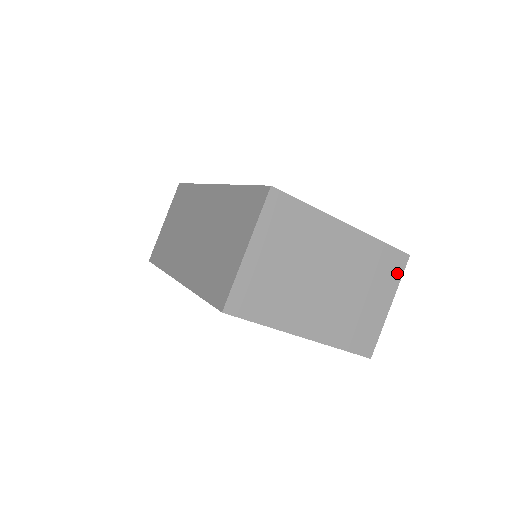
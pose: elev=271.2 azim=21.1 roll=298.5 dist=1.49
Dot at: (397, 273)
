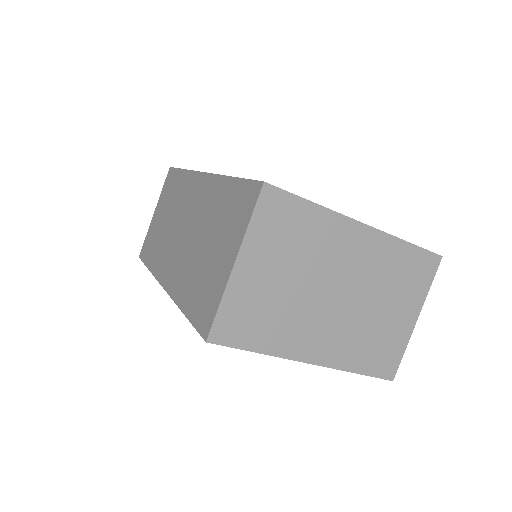
Dot at: (426, 279)
